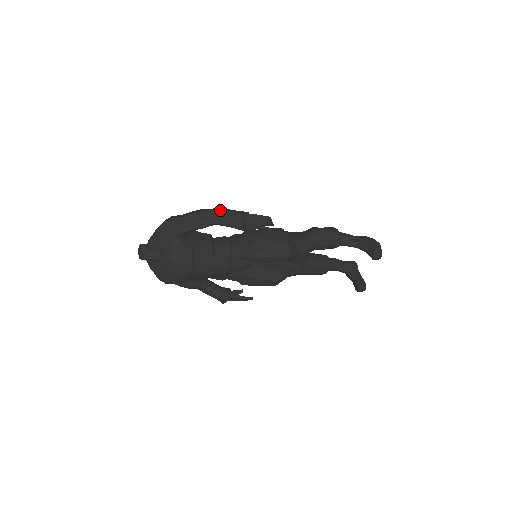
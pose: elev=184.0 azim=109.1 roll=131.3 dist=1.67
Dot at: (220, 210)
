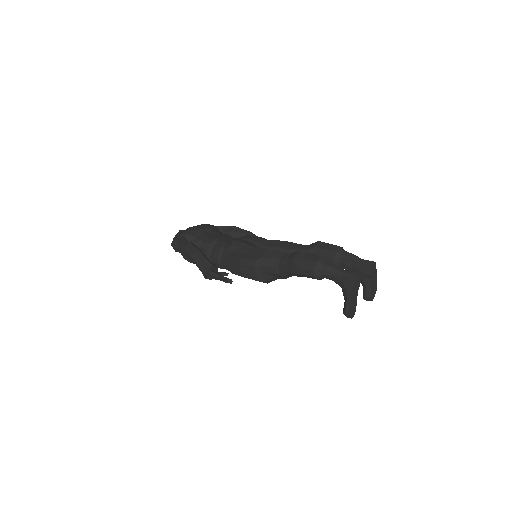
Dot at: (192, 258)
